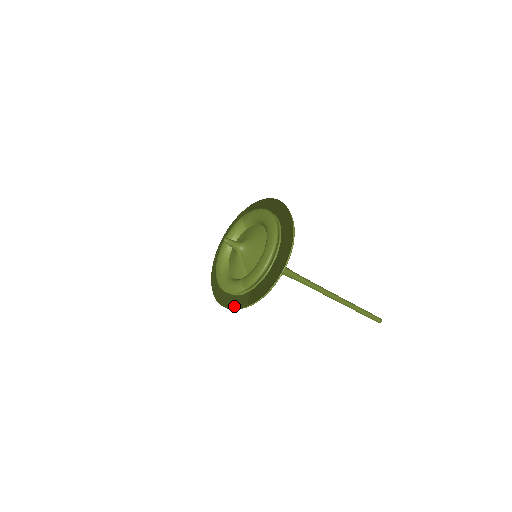
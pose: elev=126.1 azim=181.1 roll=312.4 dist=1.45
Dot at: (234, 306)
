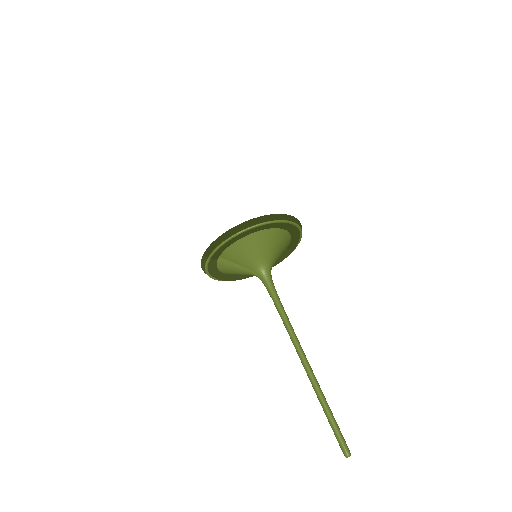
Dot at: occluded
